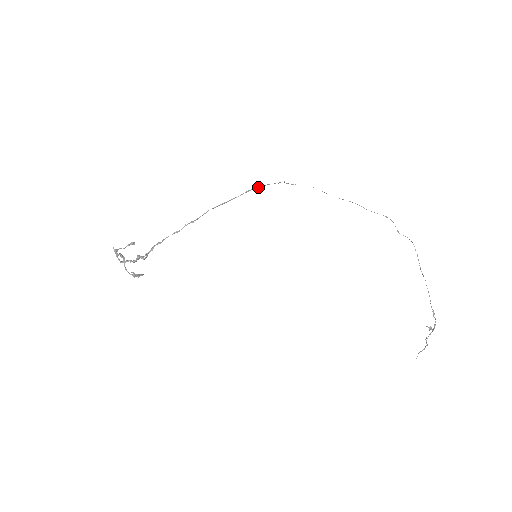
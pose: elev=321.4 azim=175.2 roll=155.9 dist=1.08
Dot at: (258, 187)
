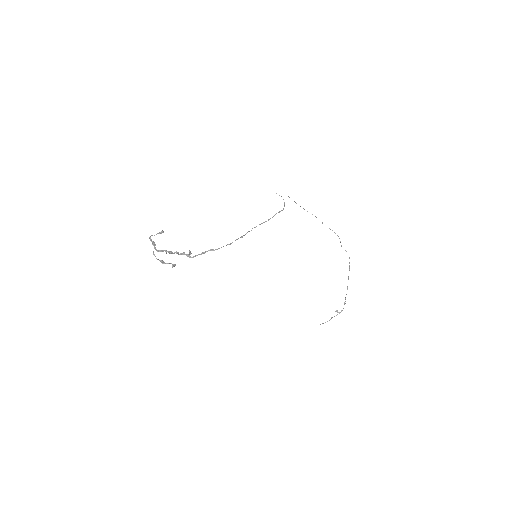
Dot at: (281, 210)
